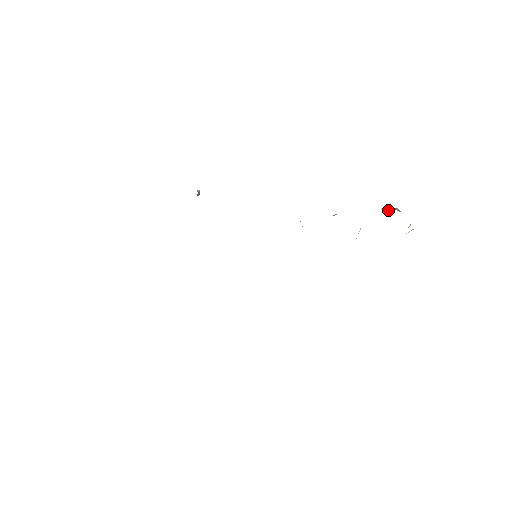
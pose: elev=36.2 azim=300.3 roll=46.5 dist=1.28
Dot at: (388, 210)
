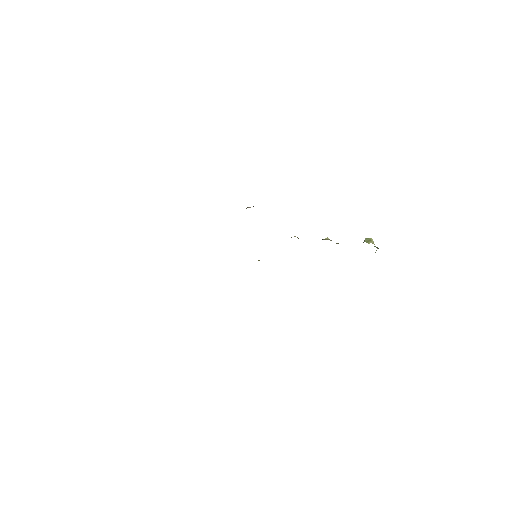
Dot at: (366, 240)
